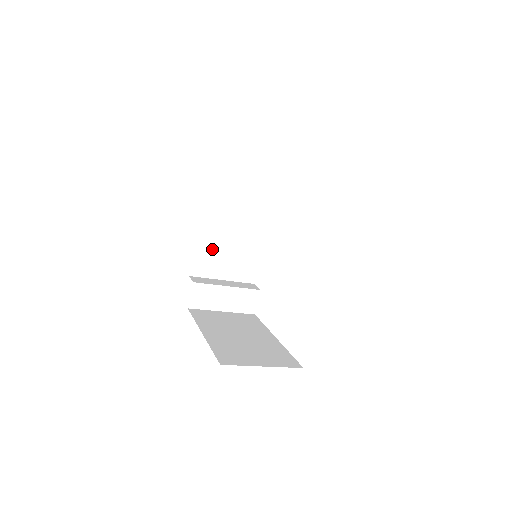
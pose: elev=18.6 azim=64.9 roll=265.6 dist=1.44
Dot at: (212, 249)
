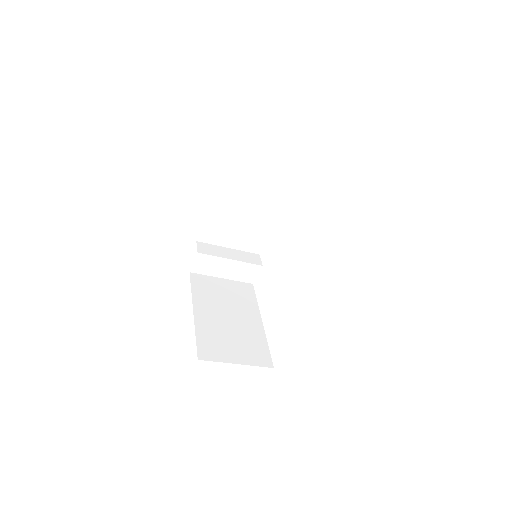
Dot at: (222, 221)
